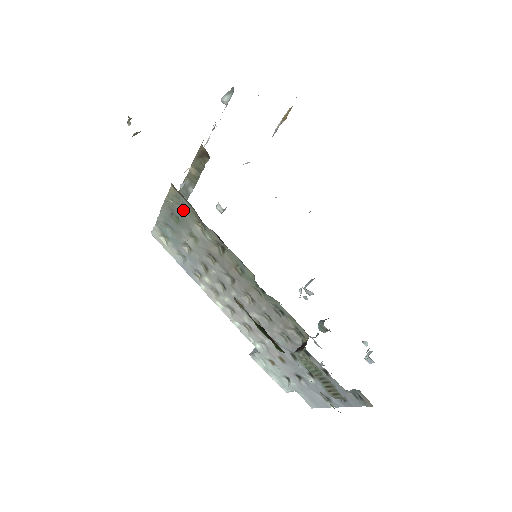
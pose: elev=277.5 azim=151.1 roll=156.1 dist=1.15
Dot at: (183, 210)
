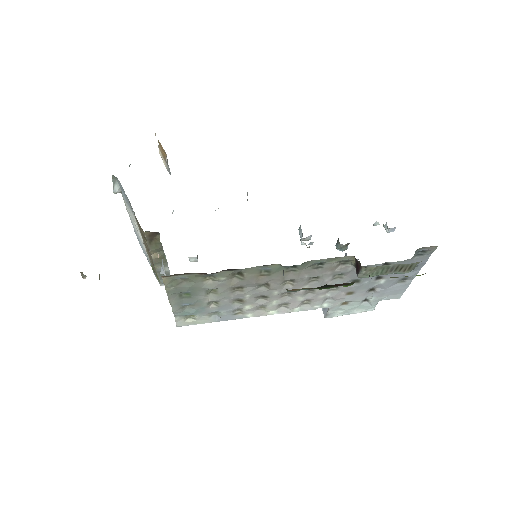
Dot at: (186, 283)
